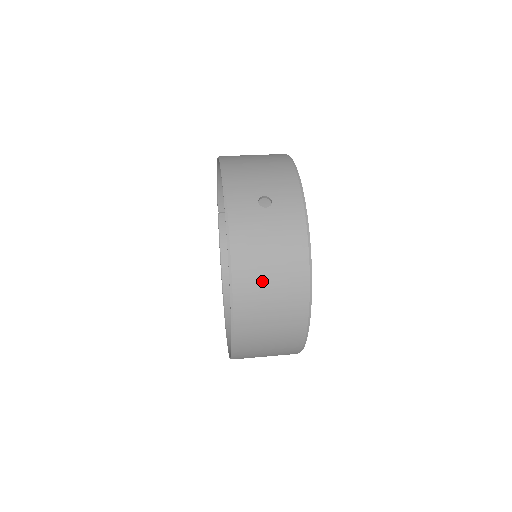
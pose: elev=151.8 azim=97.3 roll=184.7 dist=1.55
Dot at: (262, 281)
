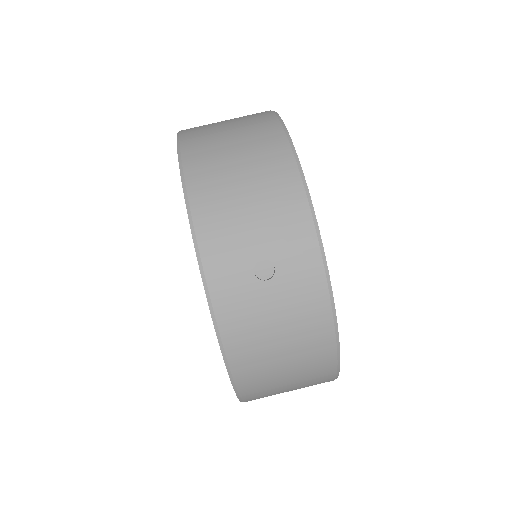
Dot at: (273, 370)
